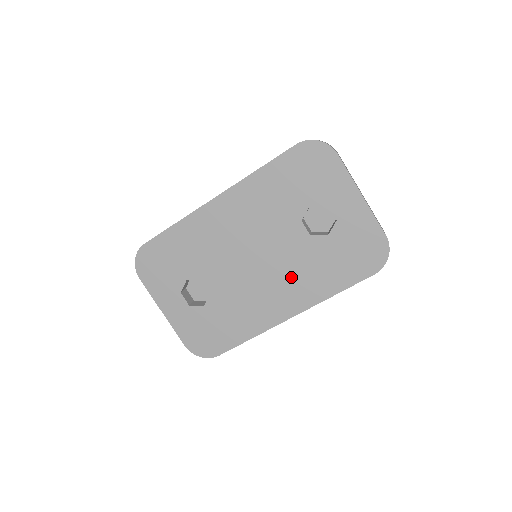
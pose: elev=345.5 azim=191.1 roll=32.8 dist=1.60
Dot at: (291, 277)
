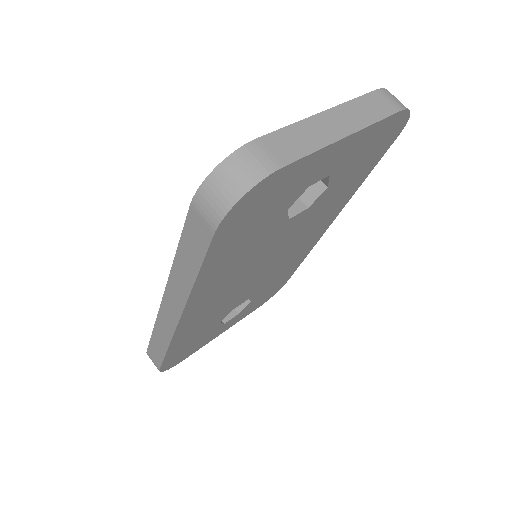
Dot at: (311, 227)
